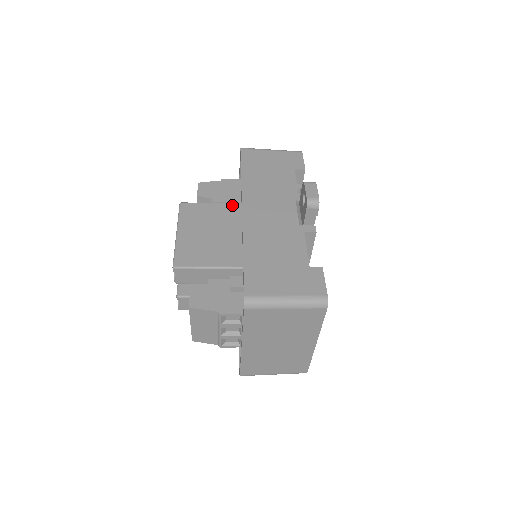
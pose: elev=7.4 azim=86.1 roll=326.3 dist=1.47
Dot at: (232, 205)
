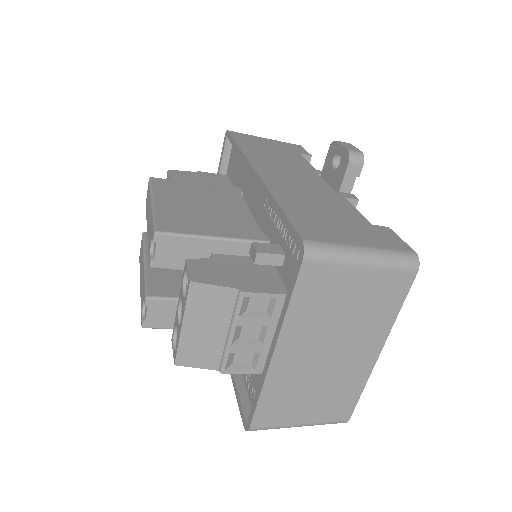
Dot at: (223, 187)
